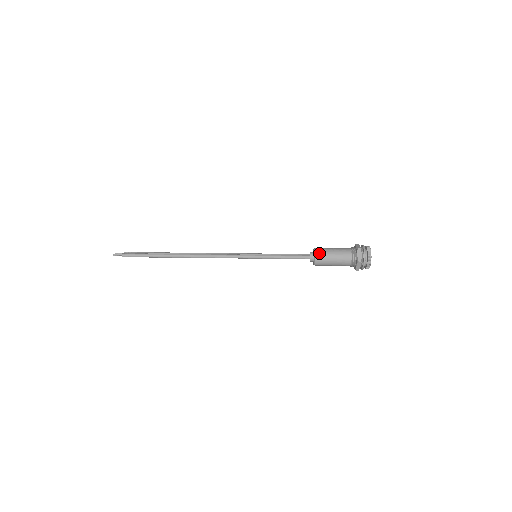
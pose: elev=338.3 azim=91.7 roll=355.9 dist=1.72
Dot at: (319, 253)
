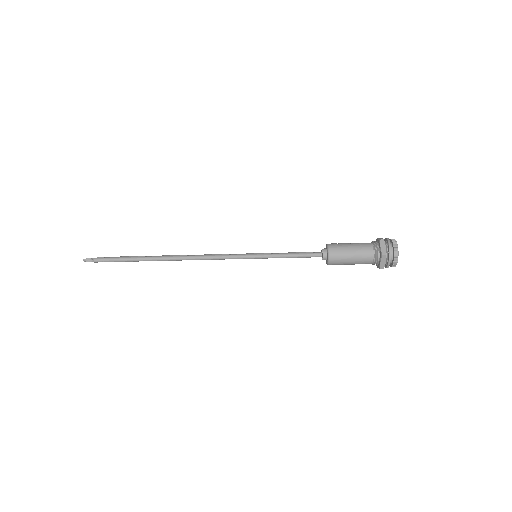
Dot at: (333, 248)
